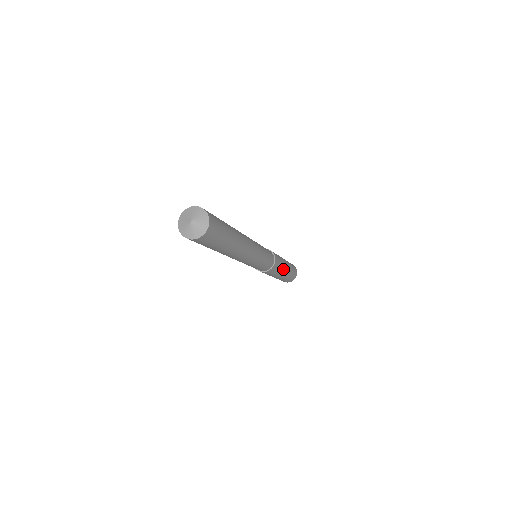
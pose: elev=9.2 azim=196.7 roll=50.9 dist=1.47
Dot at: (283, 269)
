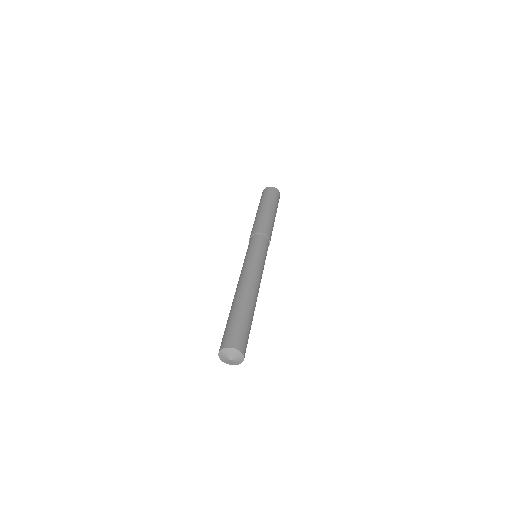
Dot at: (273, 224)
